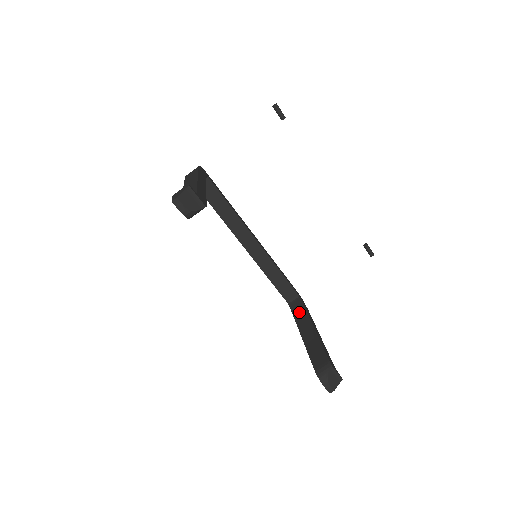
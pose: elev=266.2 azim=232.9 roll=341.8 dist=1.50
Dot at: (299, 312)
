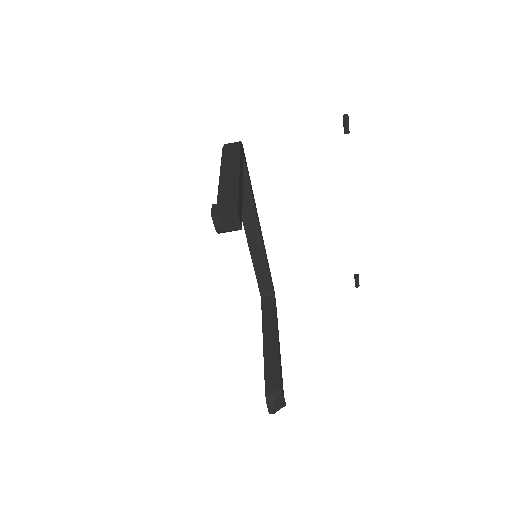
Dot at: (269, 313)
